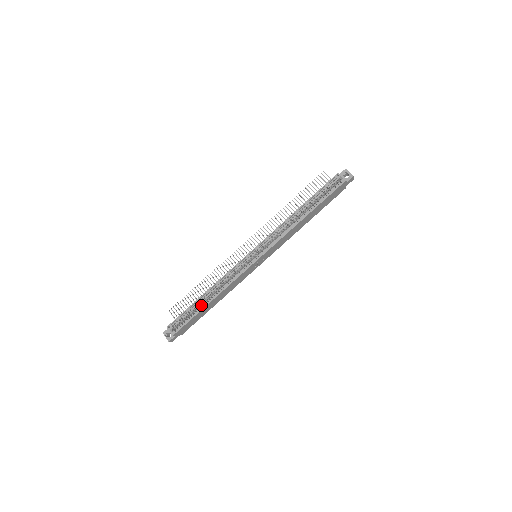
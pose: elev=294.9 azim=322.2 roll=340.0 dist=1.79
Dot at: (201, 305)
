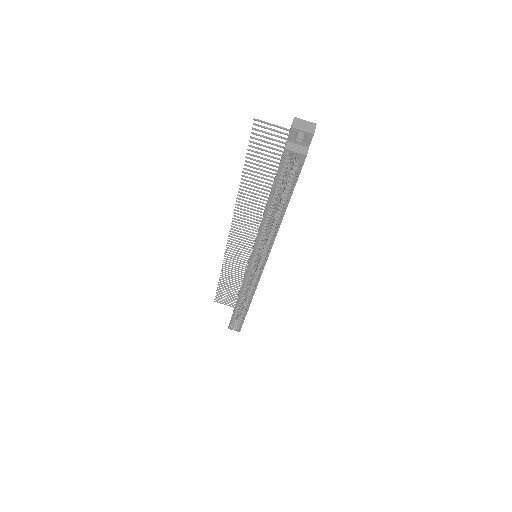
Dot at: (242, 311)
